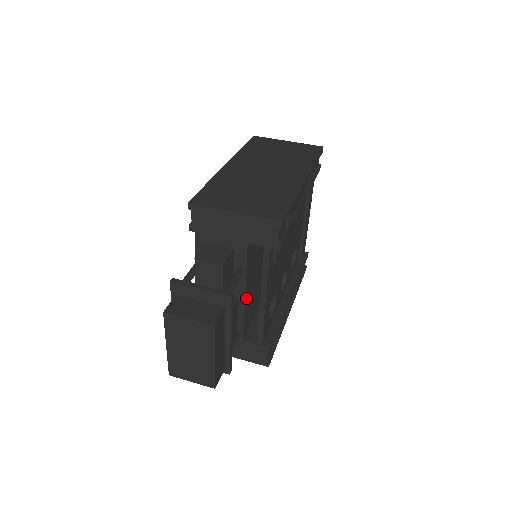
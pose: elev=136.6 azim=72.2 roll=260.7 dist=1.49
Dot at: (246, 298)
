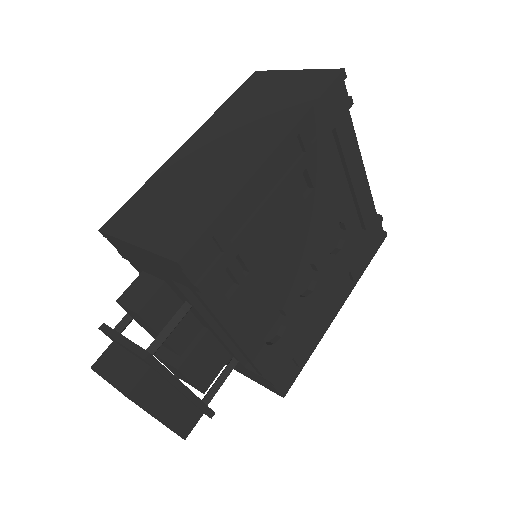
Dot at: (219, 328)
